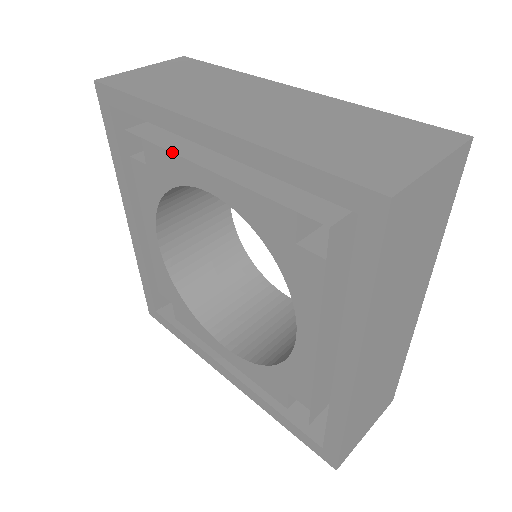
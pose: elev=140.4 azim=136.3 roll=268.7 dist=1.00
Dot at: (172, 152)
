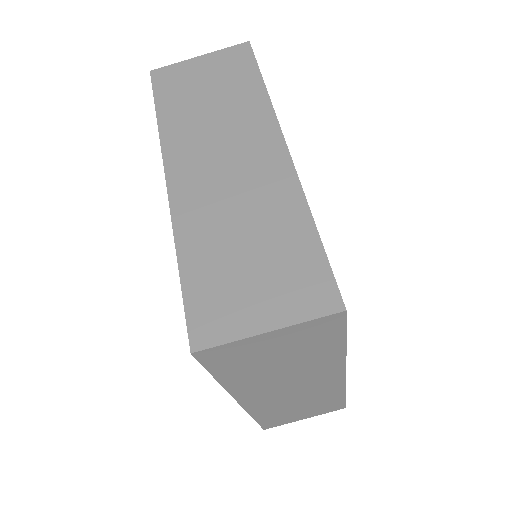
Dot at: occluded
